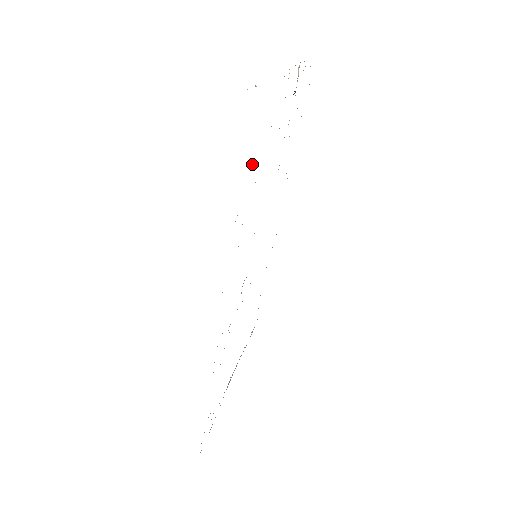
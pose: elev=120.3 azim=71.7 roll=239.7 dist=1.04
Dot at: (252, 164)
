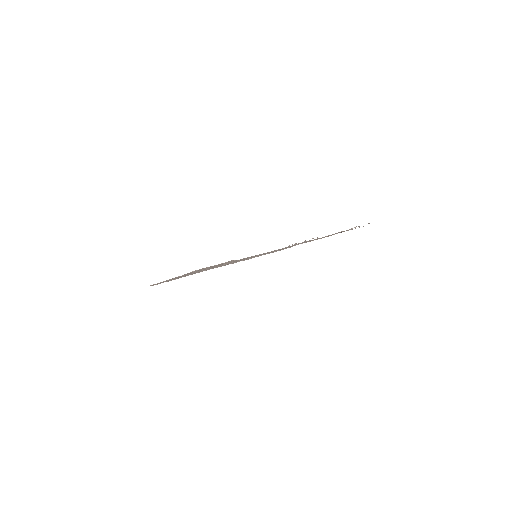
Dot at: (275, 251)
